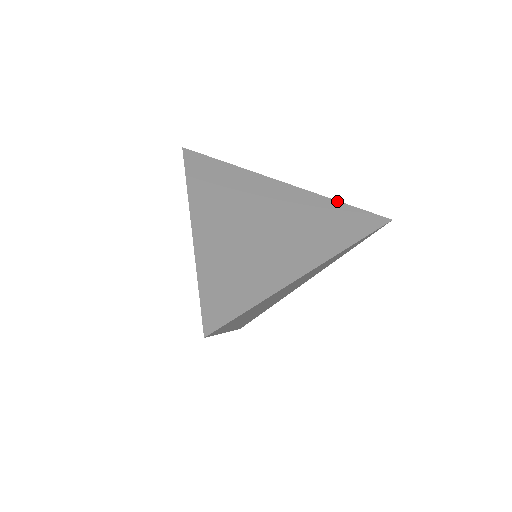
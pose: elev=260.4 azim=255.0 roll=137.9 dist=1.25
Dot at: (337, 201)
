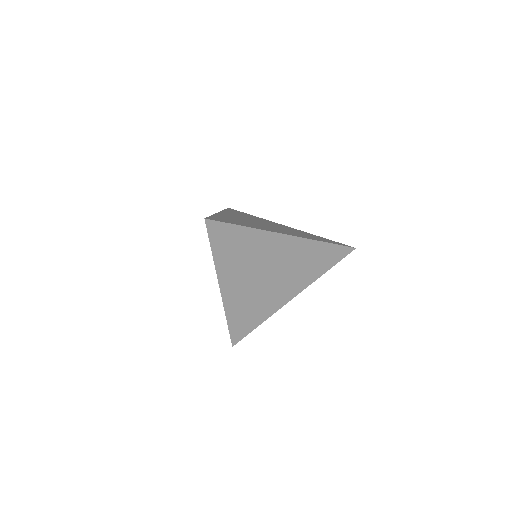
Dot at: (323, 242)
